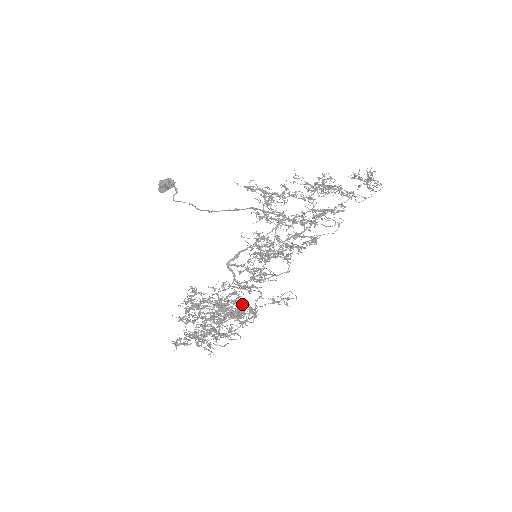
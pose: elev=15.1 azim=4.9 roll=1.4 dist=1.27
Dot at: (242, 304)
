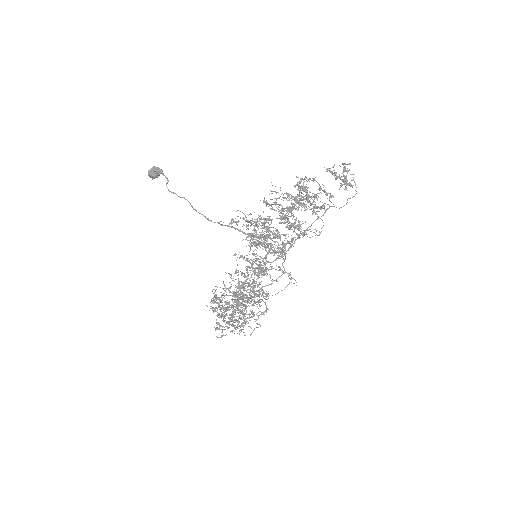
Dot at: occluded
